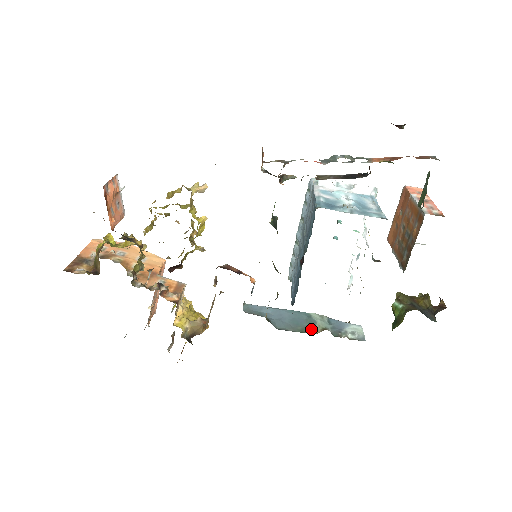
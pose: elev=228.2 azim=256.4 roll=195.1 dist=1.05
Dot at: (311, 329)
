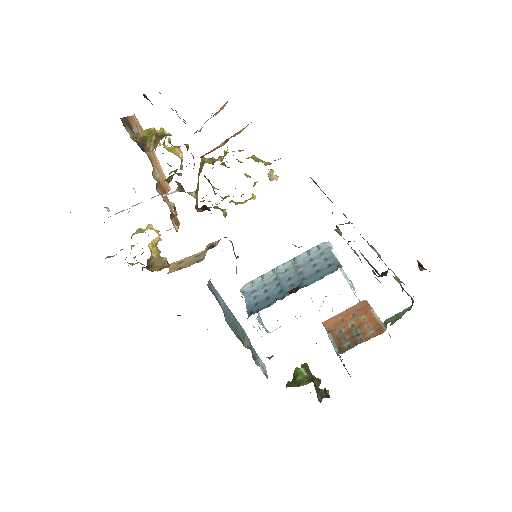
Dot at: (242, 341)
